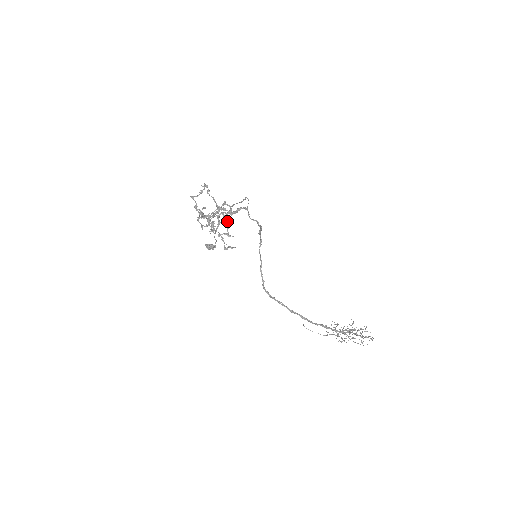
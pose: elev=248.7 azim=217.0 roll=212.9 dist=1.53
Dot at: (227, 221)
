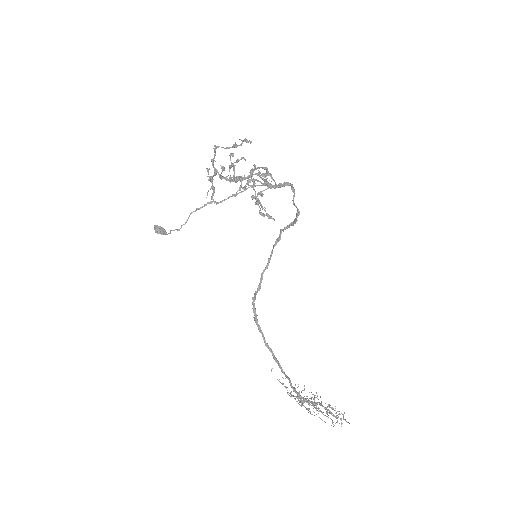
Dot at: (261, 191)
